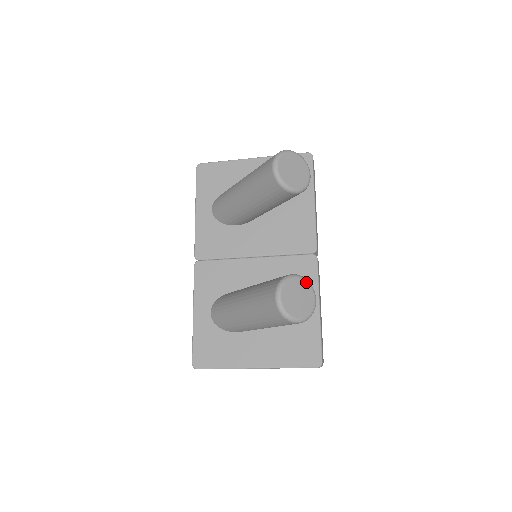
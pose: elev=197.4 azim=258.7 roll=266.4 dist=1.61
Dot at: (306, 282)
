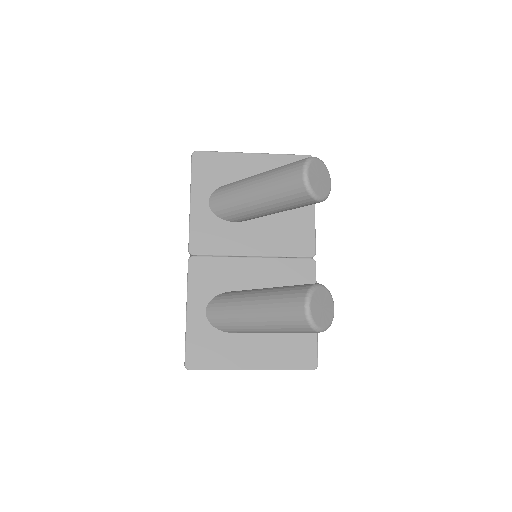
Dot at: (328, 292)
